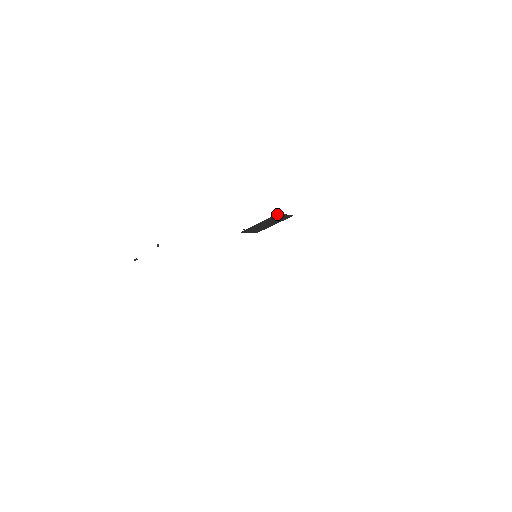
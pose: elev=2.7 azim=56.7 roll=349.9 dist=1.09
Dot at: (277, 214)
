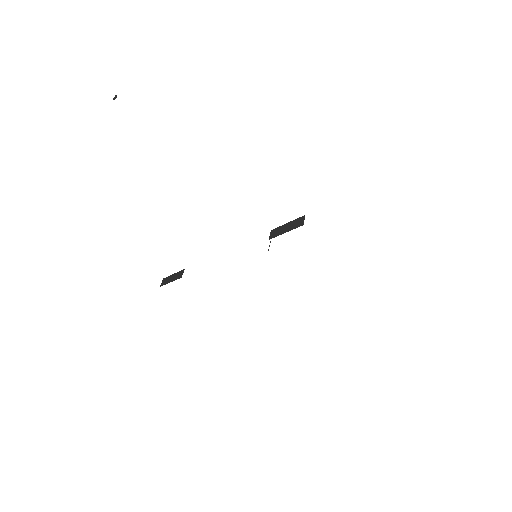
Dot at: occluded
